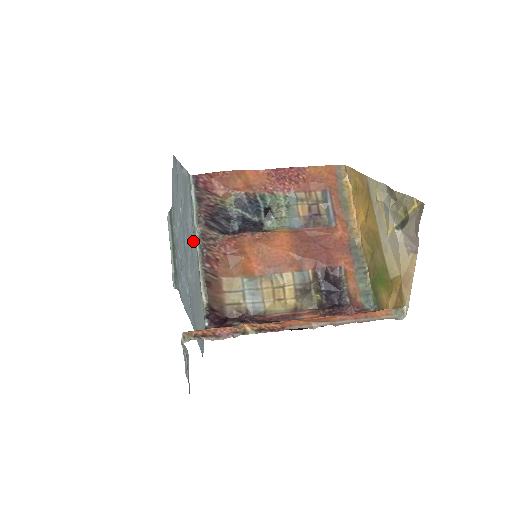
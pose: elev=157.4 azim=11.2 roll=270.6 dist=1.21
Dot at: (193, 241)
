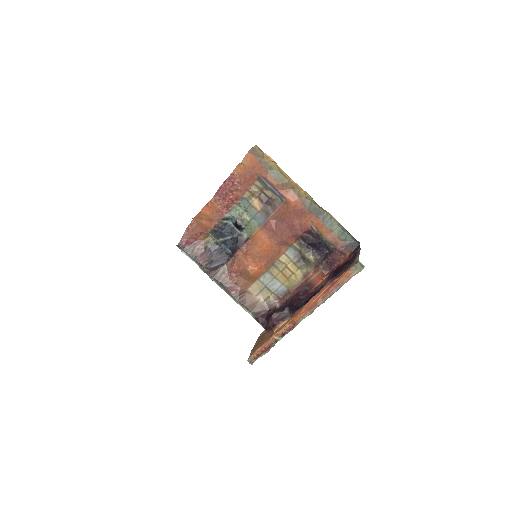
Dot at: occluded
